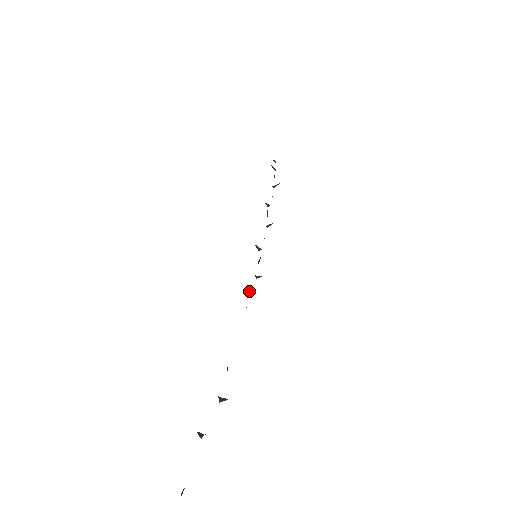
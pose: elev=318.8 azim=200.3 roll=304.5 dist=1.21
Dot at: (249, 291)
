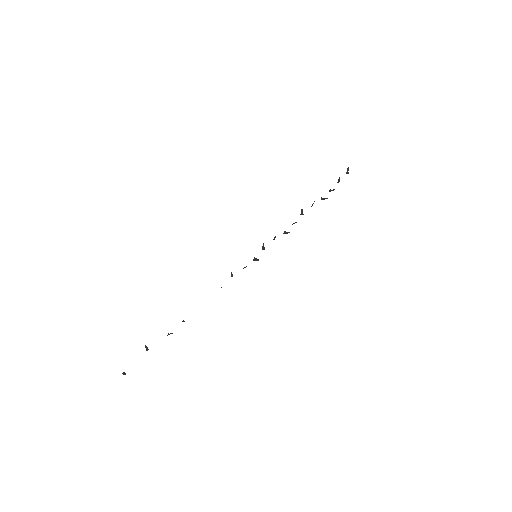
Dot at: (232, 276)
